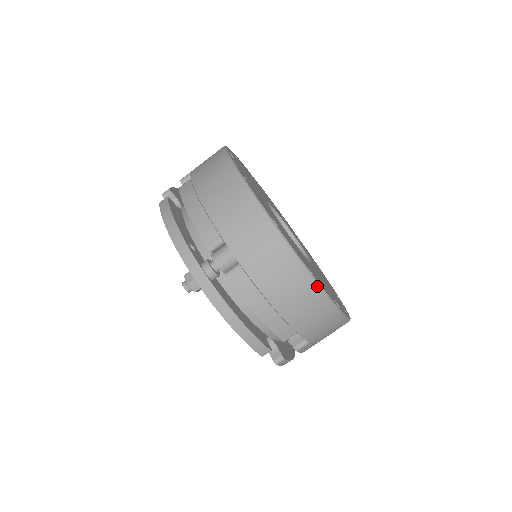
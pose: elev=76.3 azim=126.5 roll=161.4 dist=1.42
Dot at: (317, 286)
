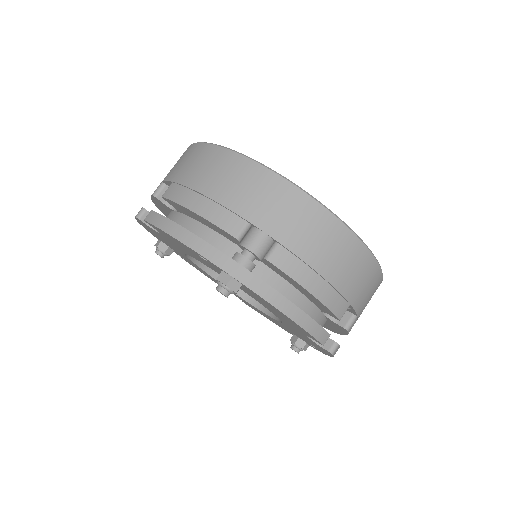
Dot at: (360, 242)
